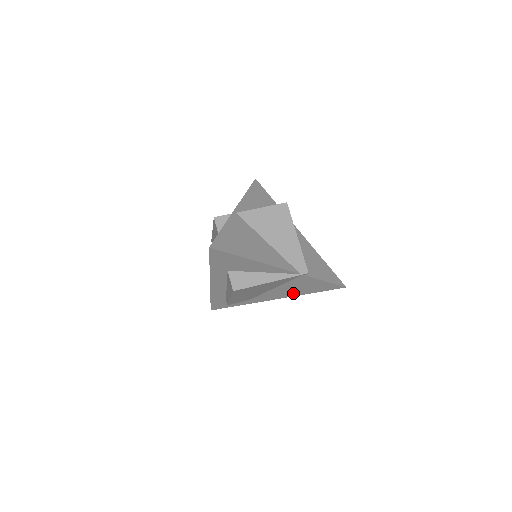
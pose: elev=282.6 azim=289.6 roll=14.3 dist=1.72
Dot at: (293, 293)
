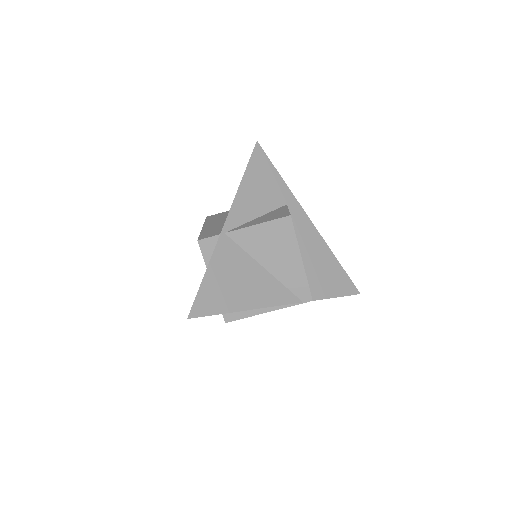
Dot at: occluded
